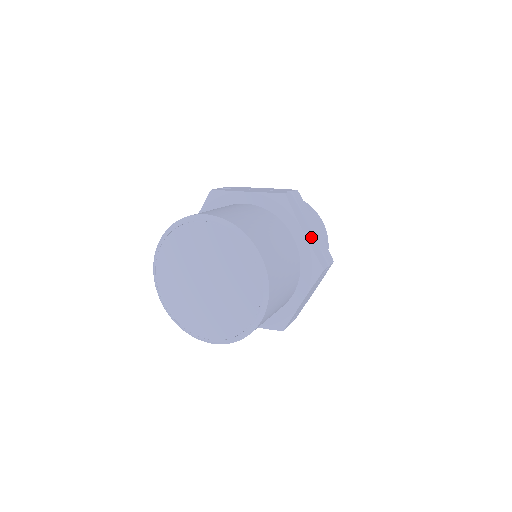
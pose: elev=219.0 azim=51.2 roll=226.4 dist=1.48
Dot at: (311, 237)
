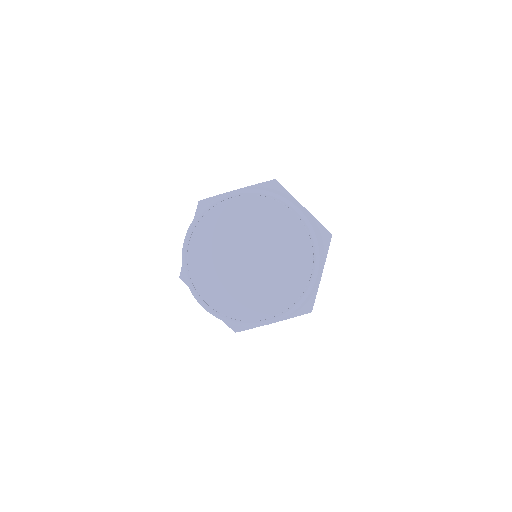
Dot at: occluded
